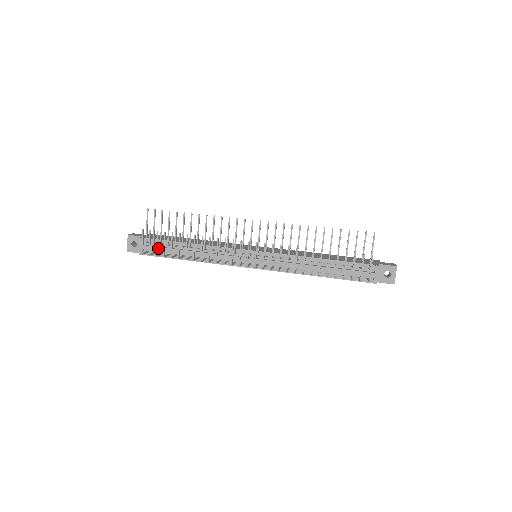
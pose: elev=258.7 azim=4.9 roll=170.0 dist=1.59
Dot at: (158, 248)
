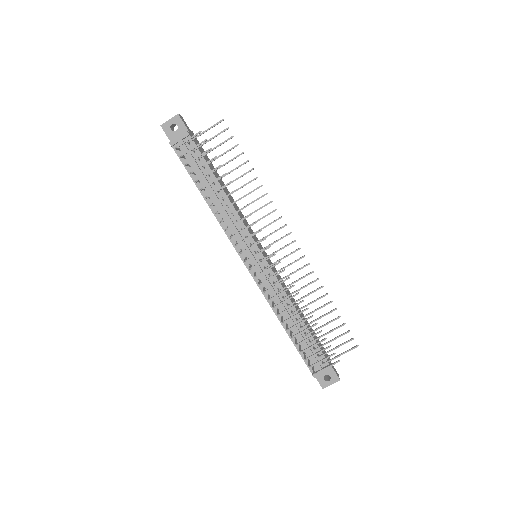
Dot at: (192, 158)
